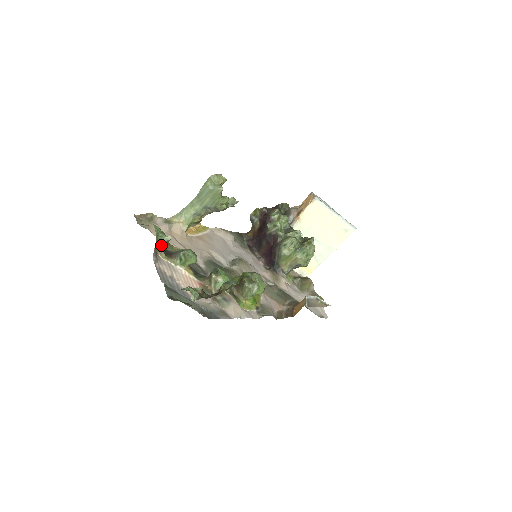
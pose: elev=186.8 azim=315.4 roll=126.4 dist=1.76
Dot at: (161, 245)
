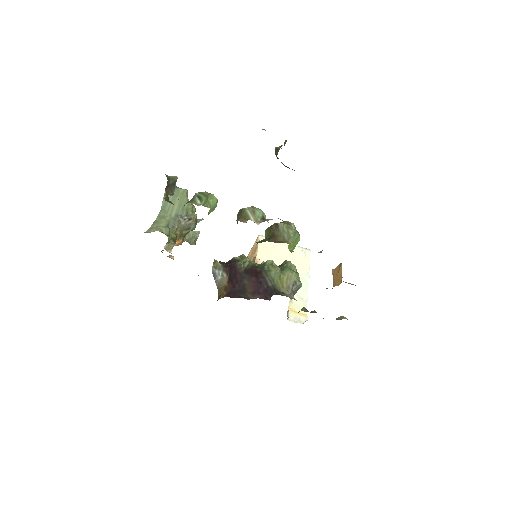
Dot at: (169, 186)
